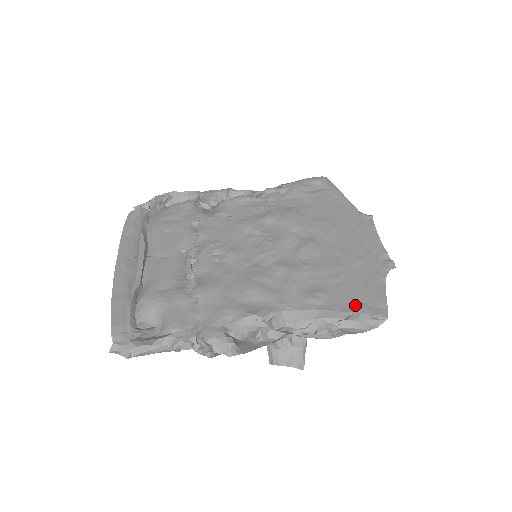
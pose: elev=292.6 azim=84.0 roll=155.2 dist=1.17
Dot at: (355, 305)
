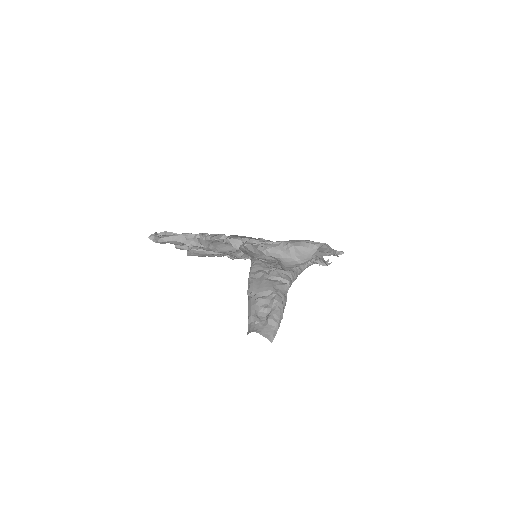
Dot at: occluded
